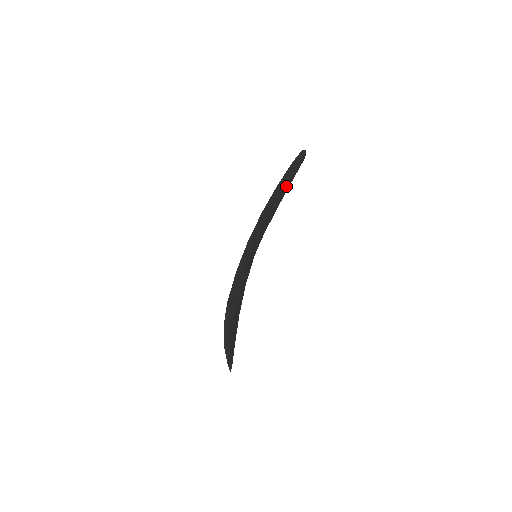
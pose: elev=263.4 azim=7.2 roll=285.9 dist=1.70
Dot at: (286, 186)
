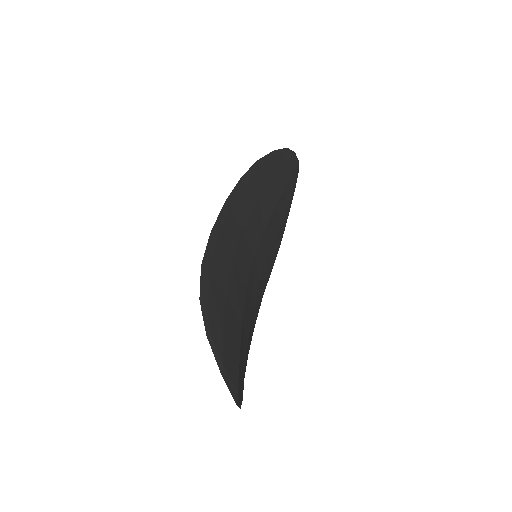
Dot at: (278, 180)
